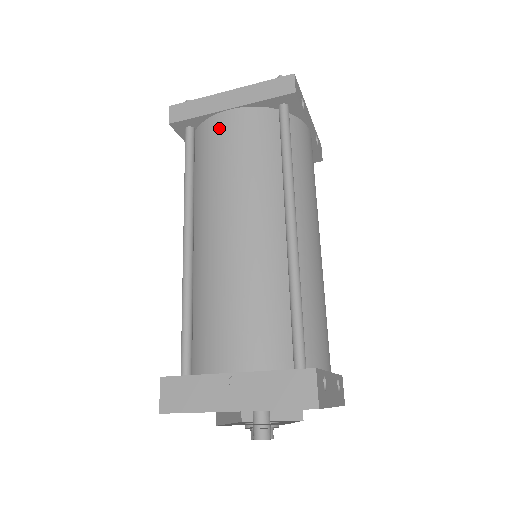
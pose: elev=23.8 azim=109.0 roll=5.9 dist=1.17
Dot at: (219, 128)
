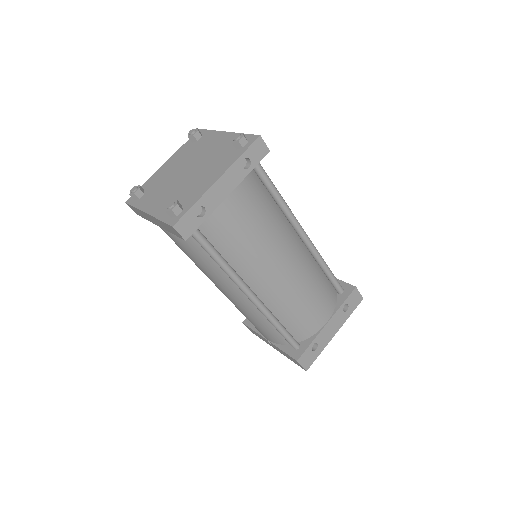
Dot at: occluded
